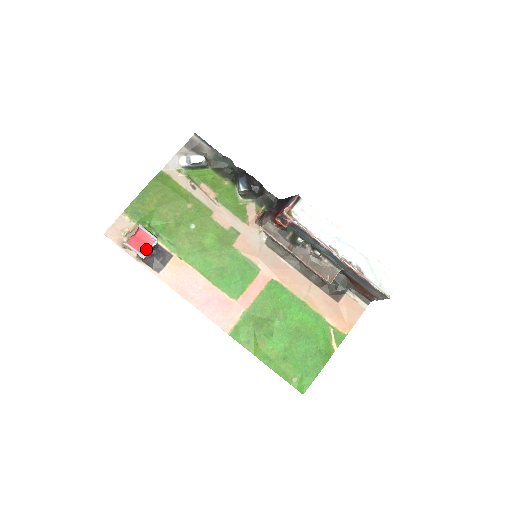
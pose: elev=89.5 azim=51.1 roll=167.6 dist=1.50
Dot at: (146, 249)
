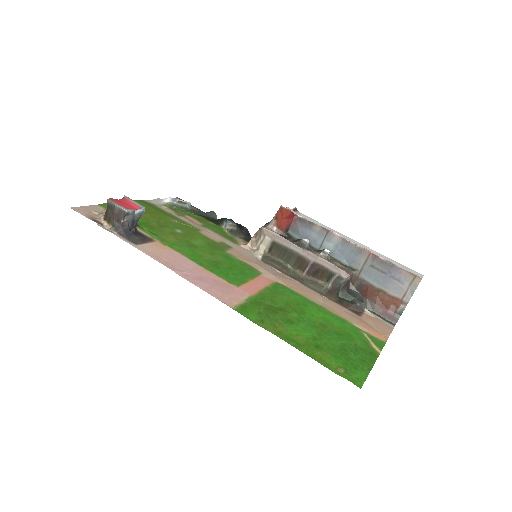
Dot at: (131, 208)
